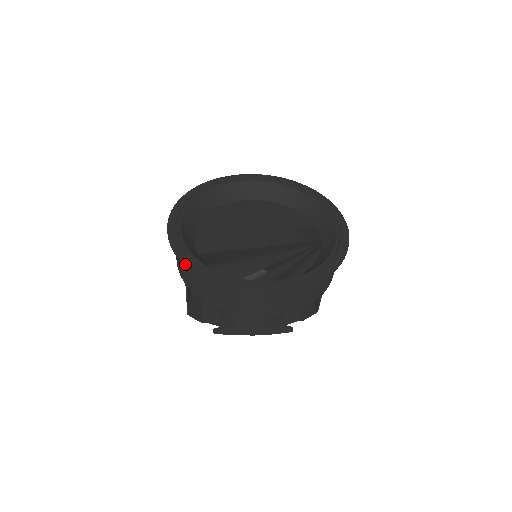
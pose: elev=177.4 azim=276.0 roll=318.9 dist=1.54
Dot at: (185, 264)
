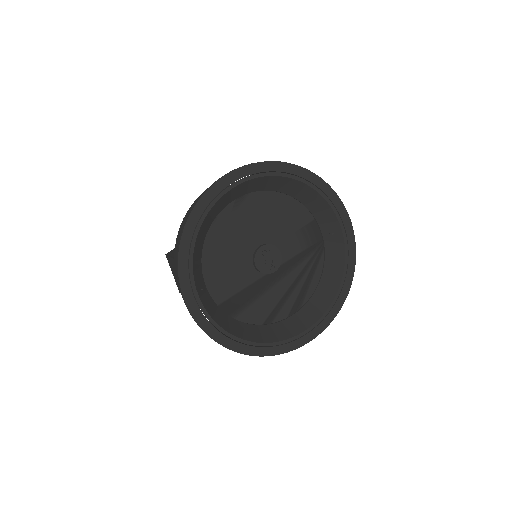
Dot at: (225, 347)
